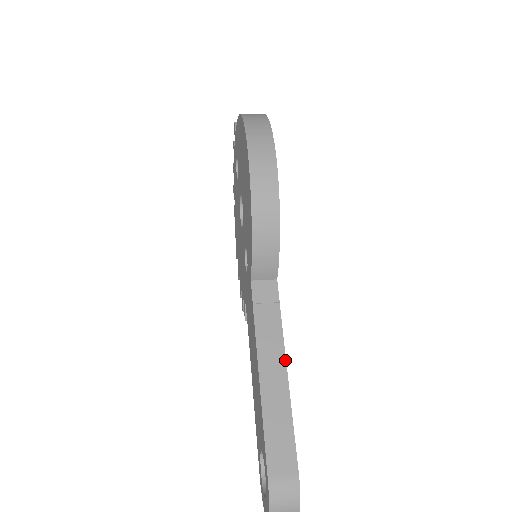
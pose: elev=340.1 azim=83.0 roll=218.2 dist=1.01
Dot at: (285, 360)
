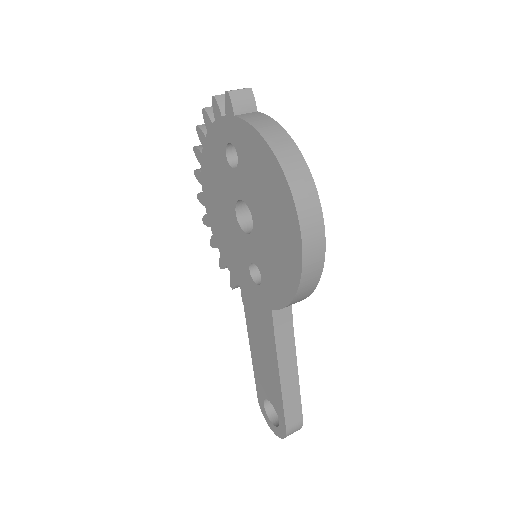
Dot at: (296, 360)
